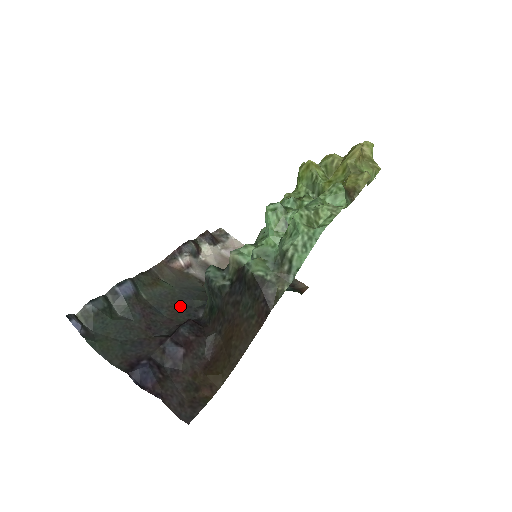
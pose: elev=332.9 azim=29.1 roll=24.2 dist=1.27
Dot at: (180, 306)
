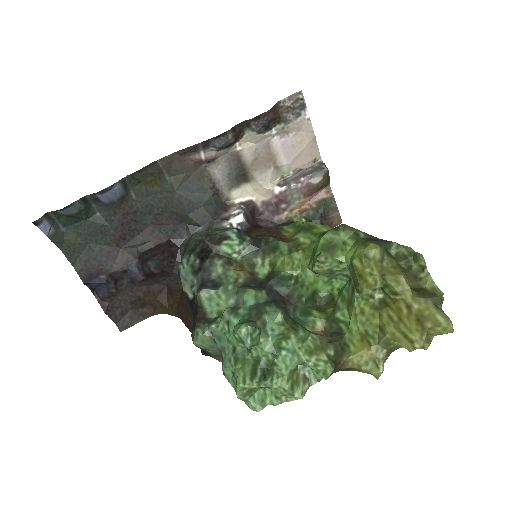
Dot at: (170, 217)
